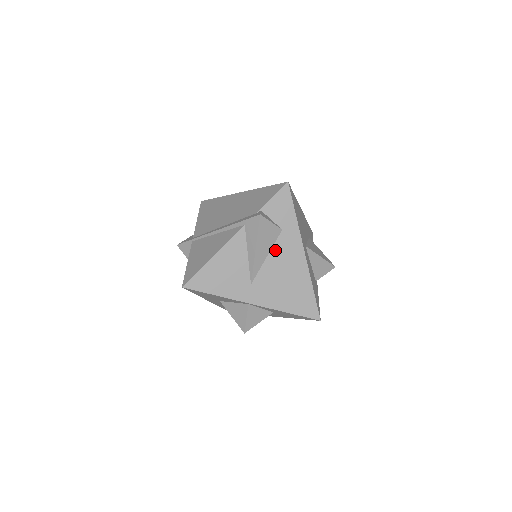
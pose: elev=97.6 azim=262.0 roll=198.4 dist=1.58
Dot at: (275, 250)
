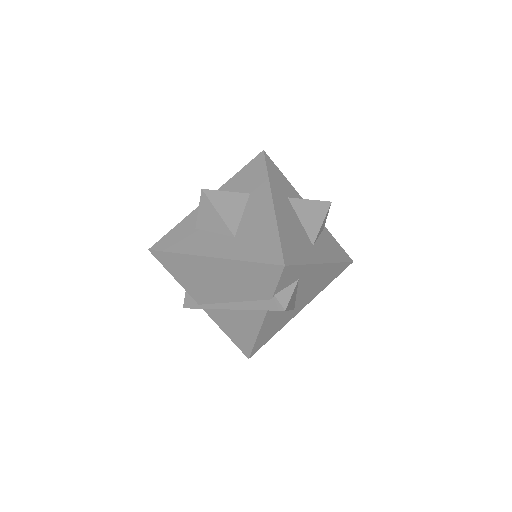
Dot at: (300, 288)
